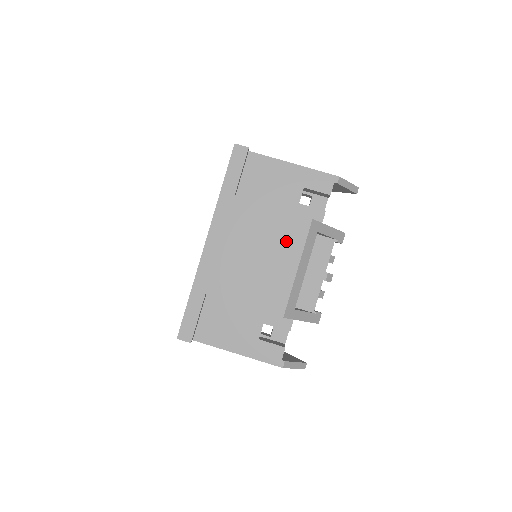
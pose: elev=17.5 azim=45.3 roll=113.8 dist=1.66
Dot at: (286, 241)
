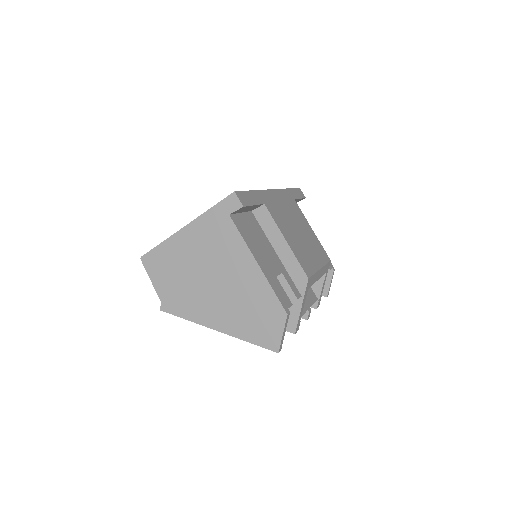
Dot at: (317, 250)
